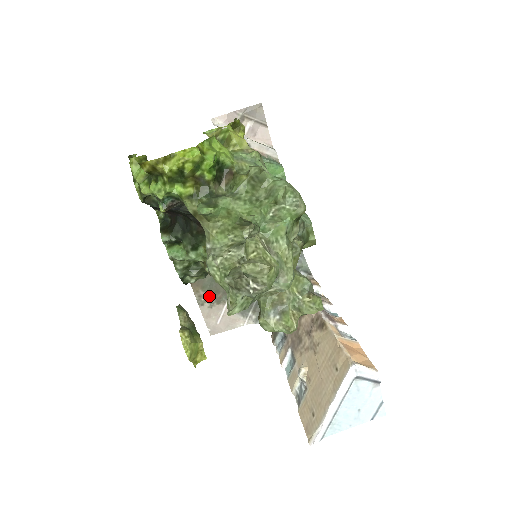
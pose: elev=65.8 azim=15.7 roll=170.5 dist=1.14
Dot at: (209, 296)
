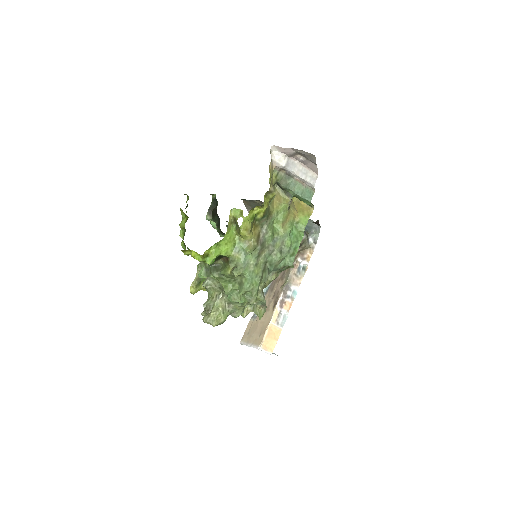
Dot at: occluded
